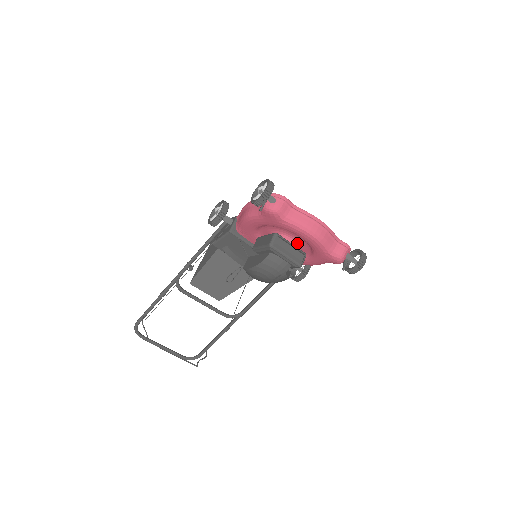
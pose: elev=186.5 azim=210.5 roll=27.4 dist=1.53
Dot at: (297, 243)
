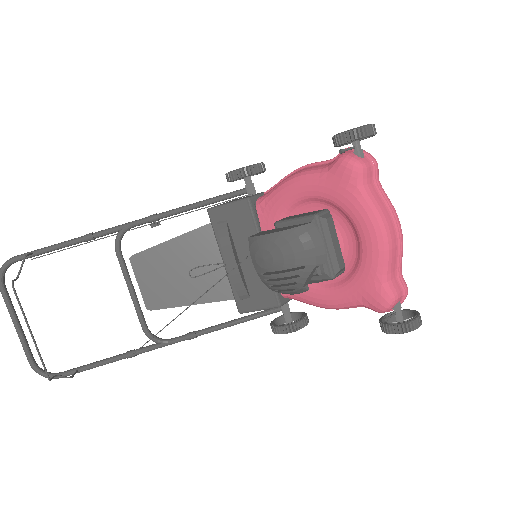
Dot at: occluded
